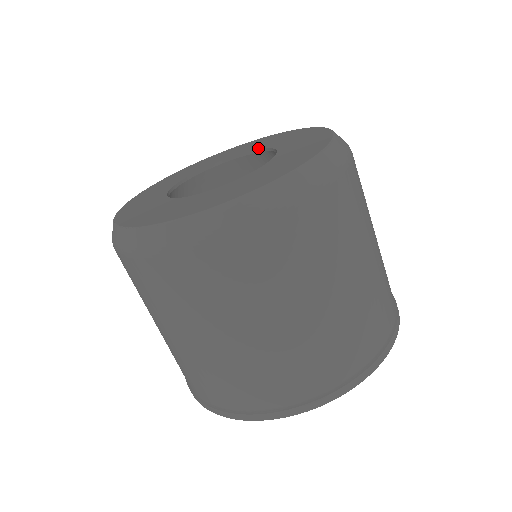
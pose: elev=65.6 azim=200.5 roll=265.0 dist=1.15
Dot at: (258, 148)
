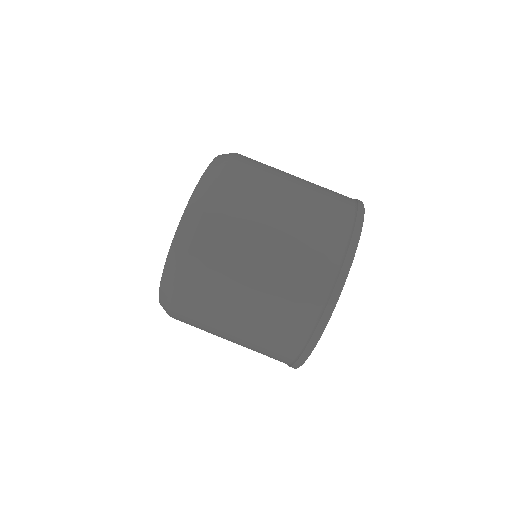
Dot at: occluded
